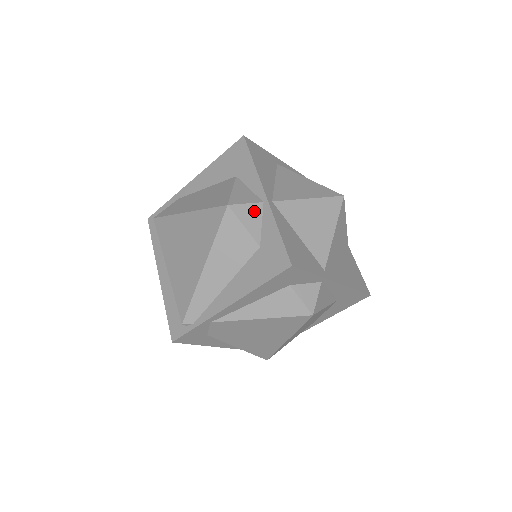
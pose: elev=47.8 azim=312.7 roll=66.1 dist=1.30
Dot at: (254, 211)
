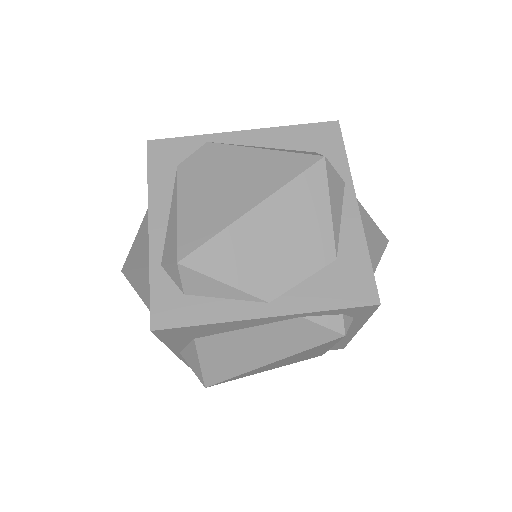
Dot at: occluded
